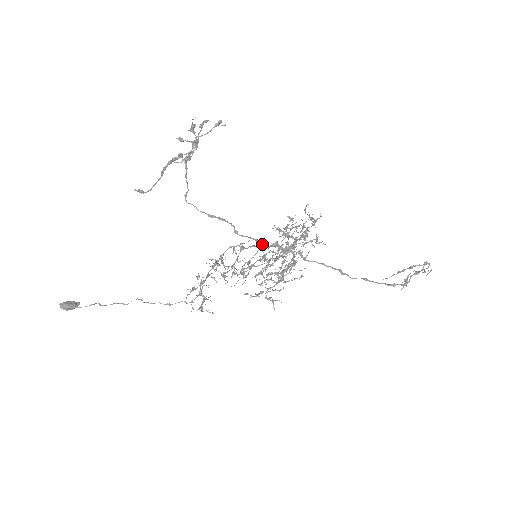
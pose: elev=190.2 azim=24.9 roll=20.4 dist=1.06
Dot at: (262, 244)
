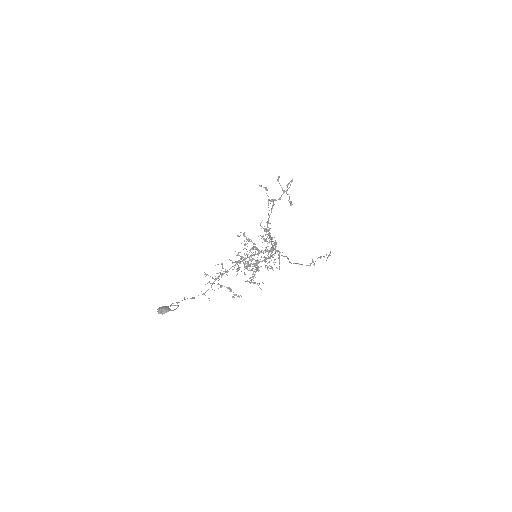
Dot at: (272, 249)
